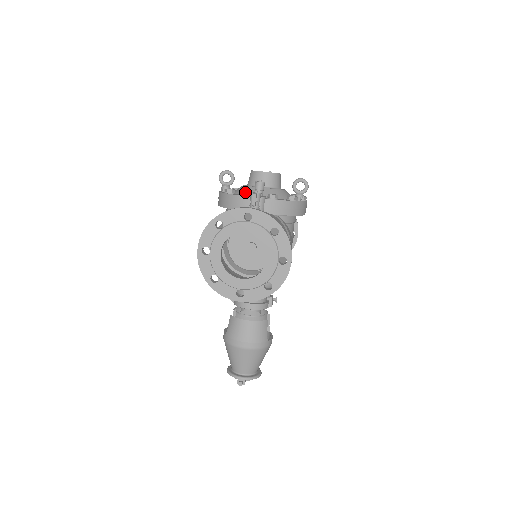
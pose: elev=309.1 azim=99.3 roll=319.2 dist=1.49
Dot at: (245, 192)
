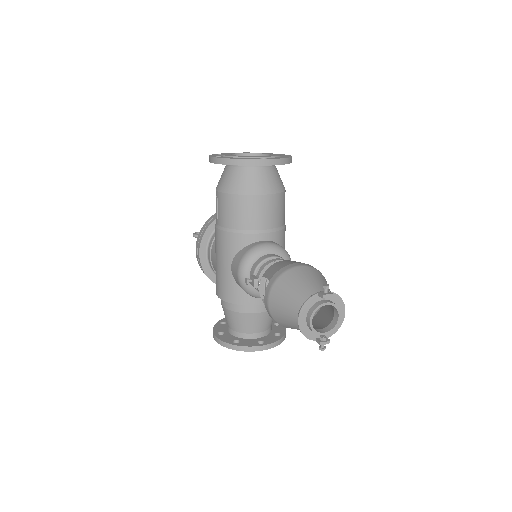
Dot at: occluded
